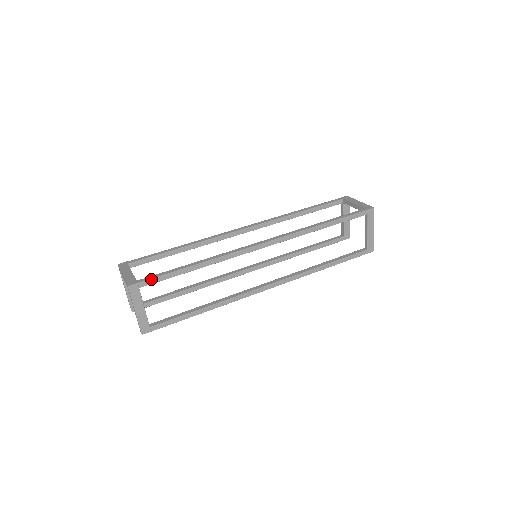
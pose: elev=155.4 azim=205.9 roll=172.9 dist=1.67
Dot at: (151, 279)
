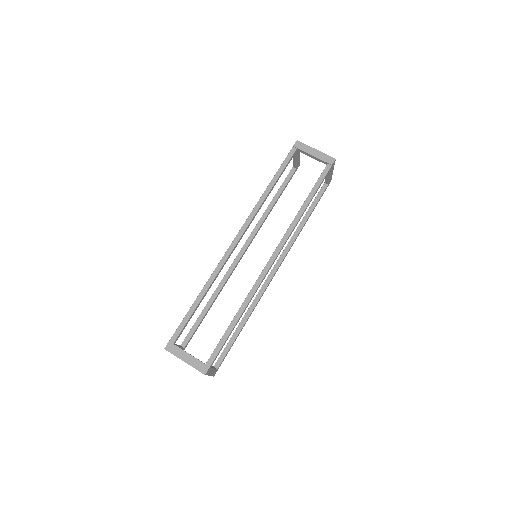
Dot at: (216, 356)
